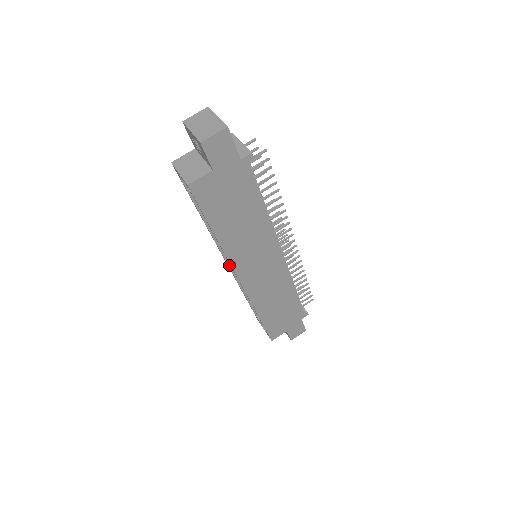
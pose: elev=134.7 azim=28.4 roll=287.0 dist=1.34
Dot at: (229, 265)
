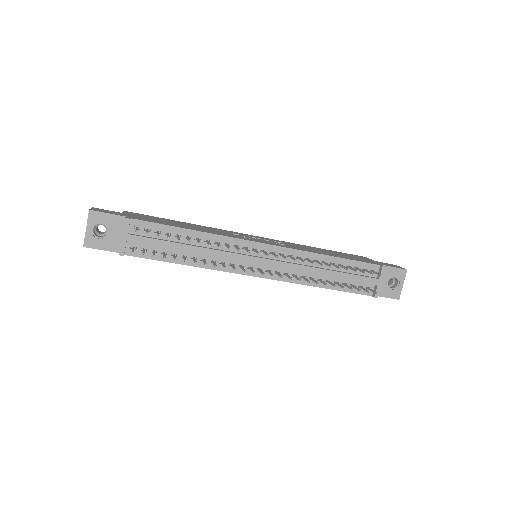
Dot at: occluded
